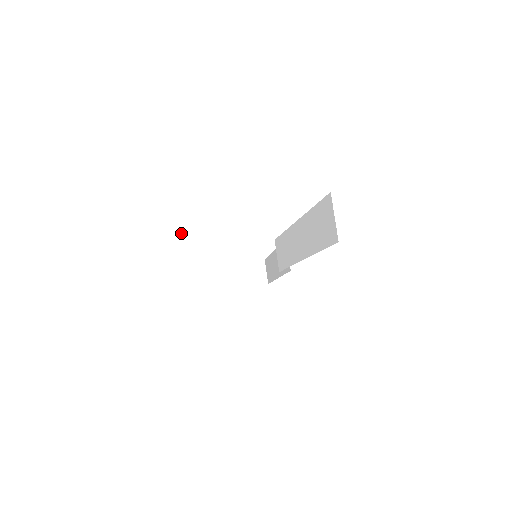
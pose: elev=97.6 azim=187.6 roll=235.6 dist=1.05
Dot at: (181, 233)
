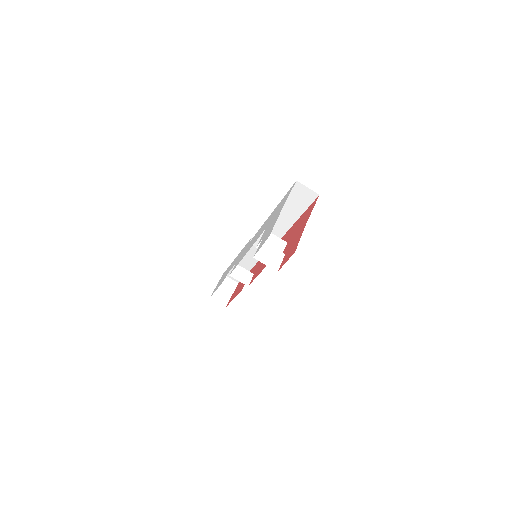
Dot at: (262, 258)
